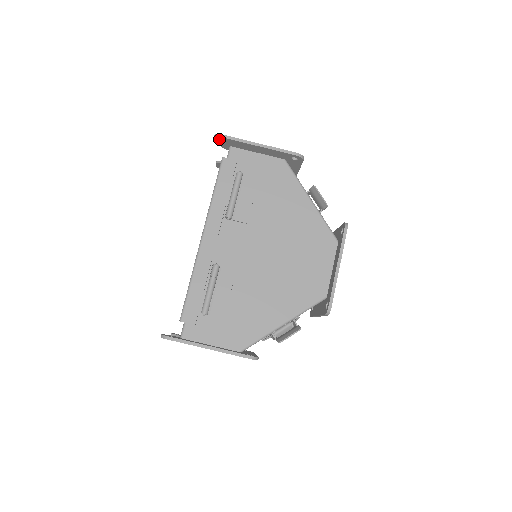
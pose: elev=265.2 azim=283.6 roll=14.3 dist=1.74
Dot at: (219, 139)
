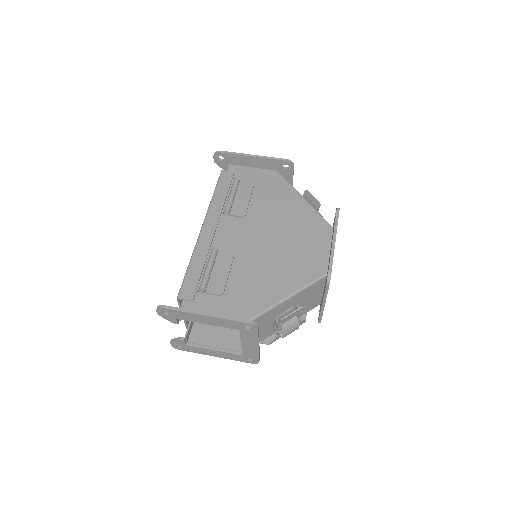
Dot at: (218, 156)
